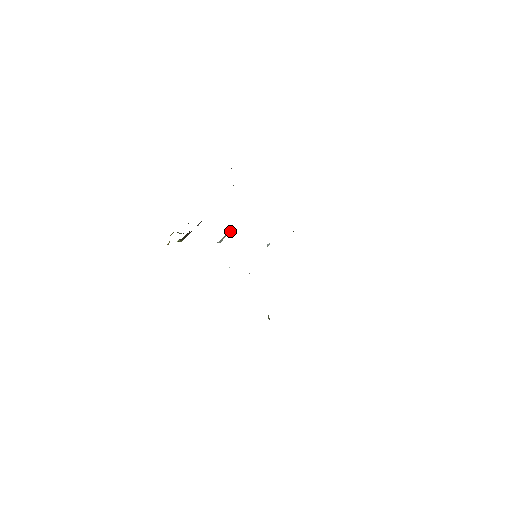
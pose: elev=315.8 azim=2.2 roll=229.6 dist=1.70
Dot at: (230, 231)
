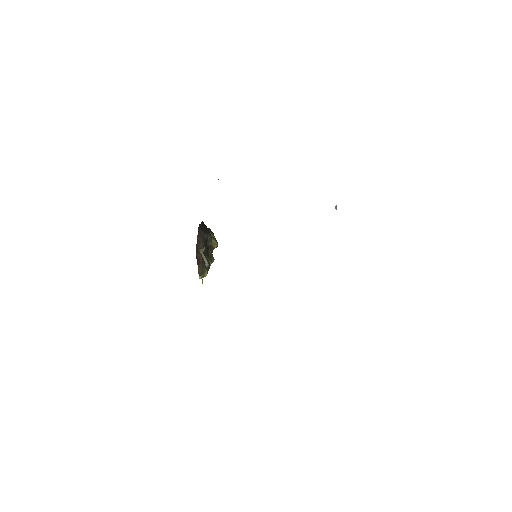
Dot at: (200, 249)
